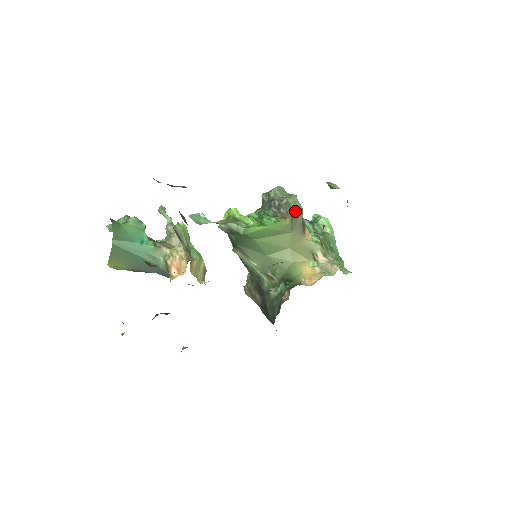
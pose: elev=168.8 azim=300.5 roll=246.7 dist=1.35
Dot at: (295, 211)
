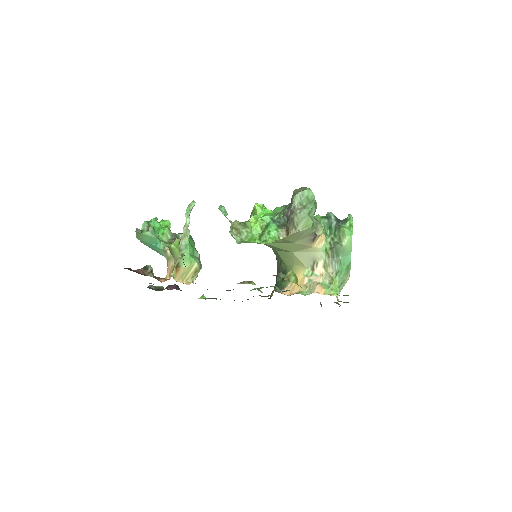
Dot at: (296, 229)
